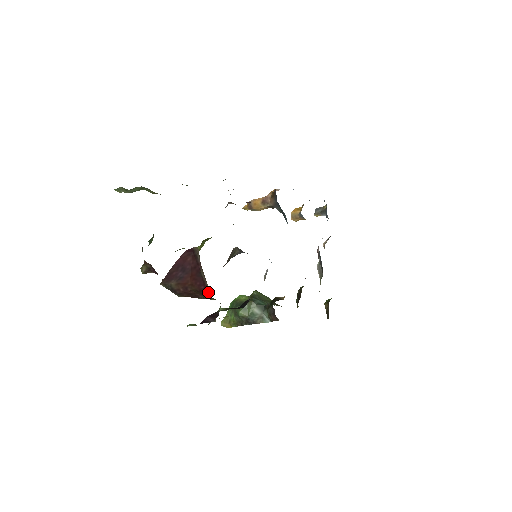
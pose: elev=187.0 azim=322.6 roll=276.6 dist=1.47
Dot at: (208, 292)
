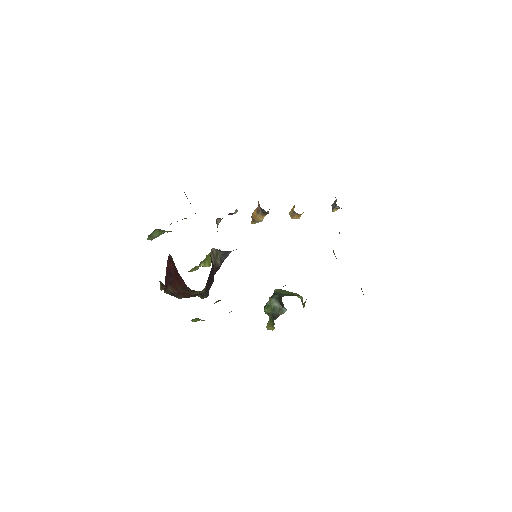
Dot at: (186, 286)
